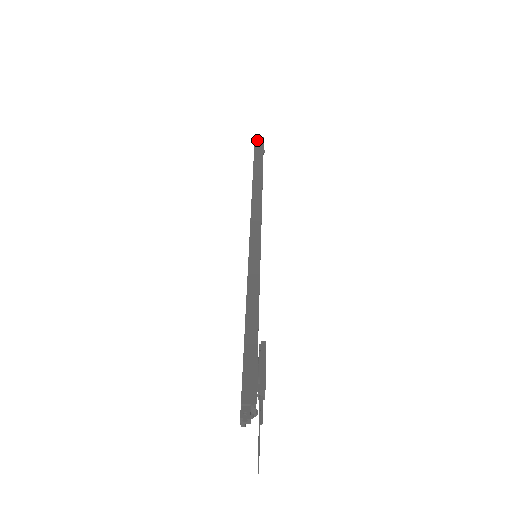
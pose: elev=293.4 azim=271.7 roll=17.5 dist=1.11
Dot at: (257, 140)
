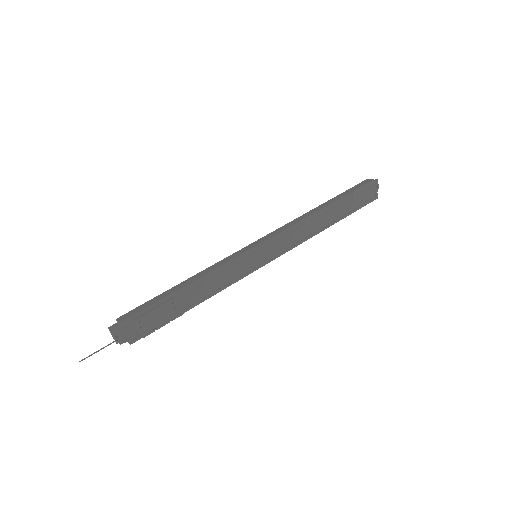
Dot at: (365, 181)
